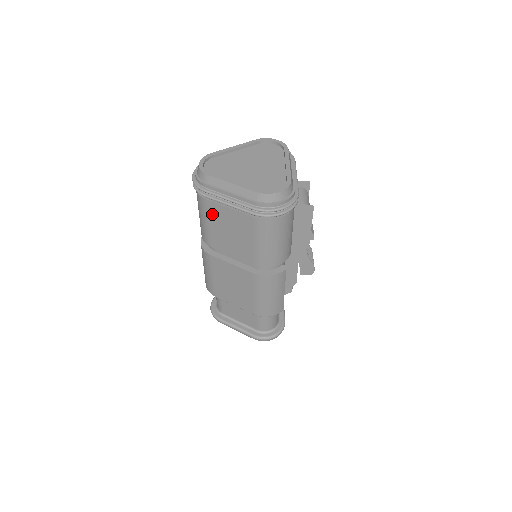
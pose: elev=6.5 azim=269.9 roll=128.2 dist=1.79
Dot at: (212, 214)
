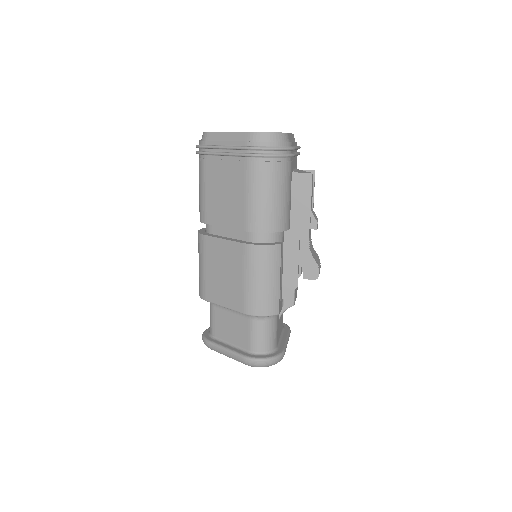
Dot at: (209, 176)
